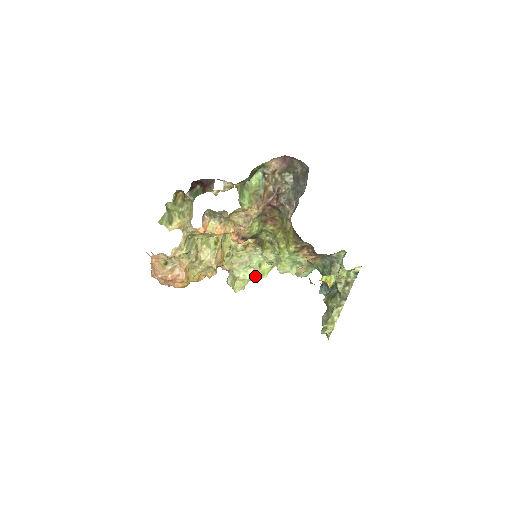
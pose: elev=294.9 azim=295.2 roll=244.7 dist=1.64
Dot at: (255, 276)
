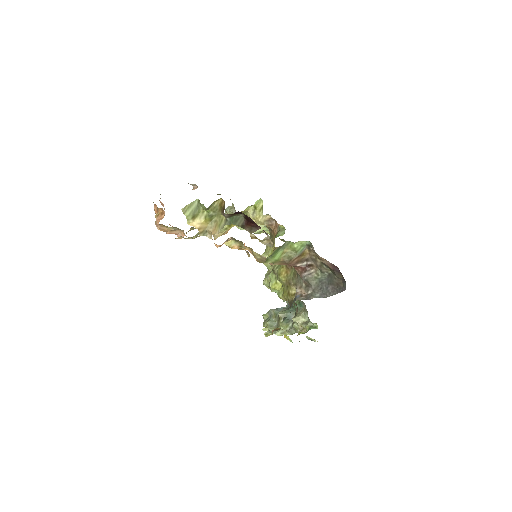
Dot at: occluded
